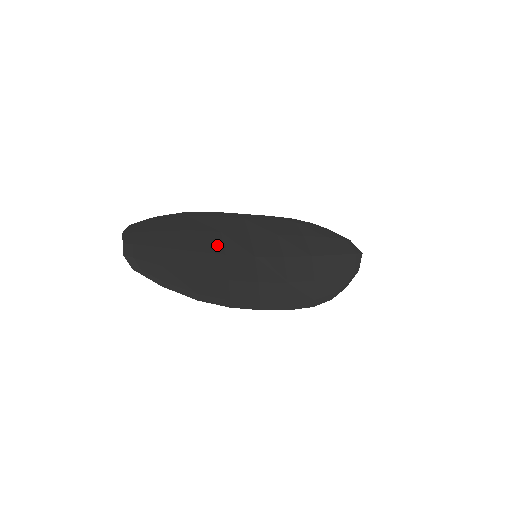
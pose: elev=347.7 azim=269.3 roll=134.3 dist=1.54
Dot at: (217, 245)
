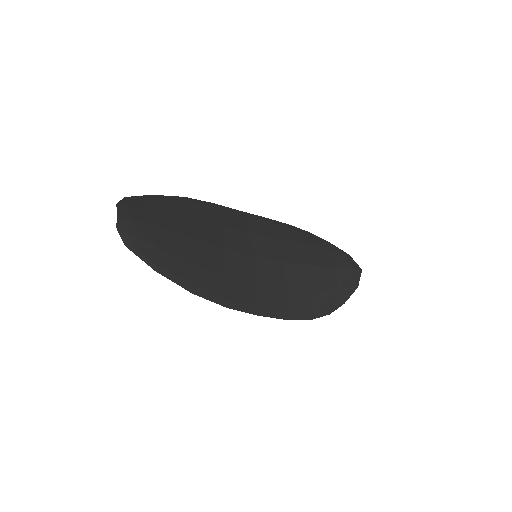
Dot at: (217, 237)
